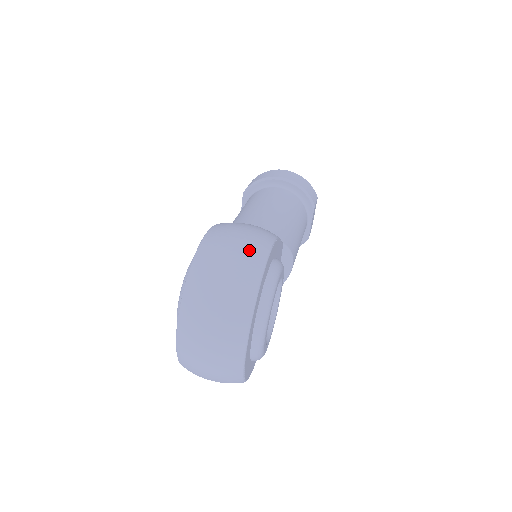
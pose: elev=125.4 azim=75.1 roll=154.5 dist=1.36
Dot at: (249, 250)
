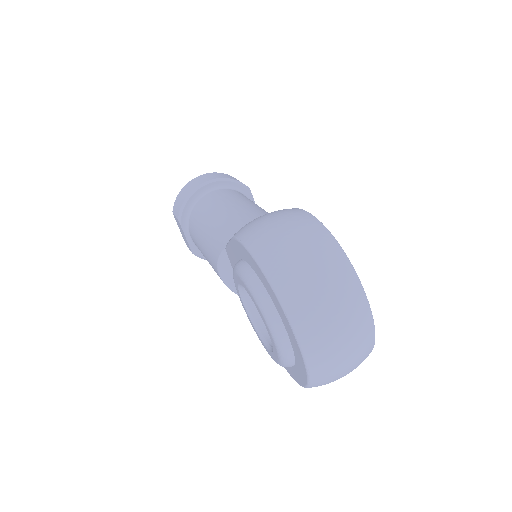
Dot at: (303, 227)
